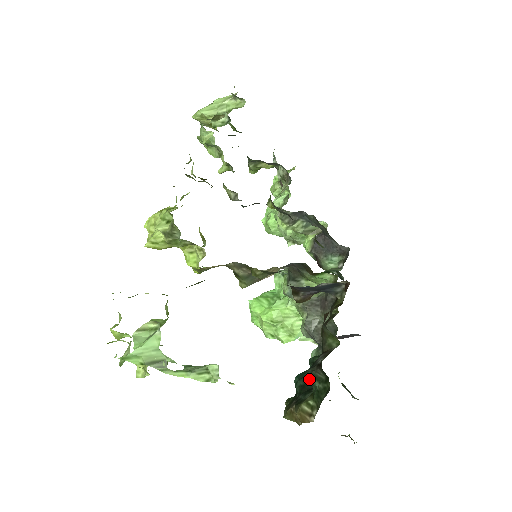
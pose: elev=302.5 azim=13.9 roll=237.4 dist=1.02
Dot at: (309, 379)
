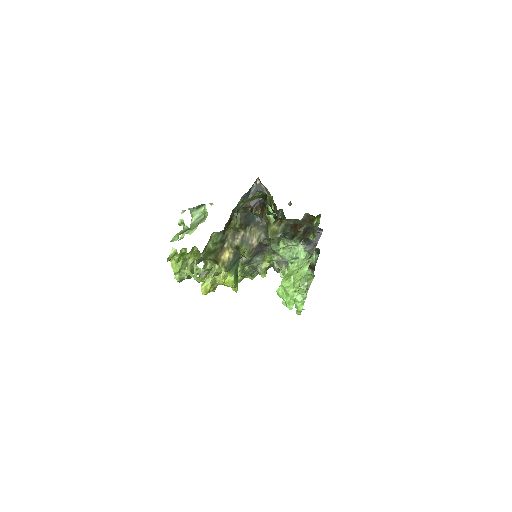
Dot at: occluded
